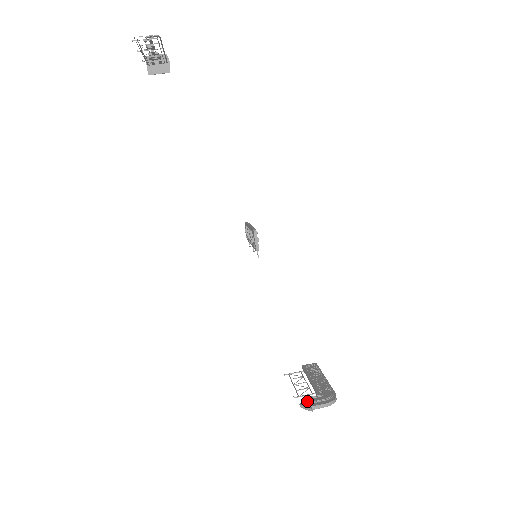
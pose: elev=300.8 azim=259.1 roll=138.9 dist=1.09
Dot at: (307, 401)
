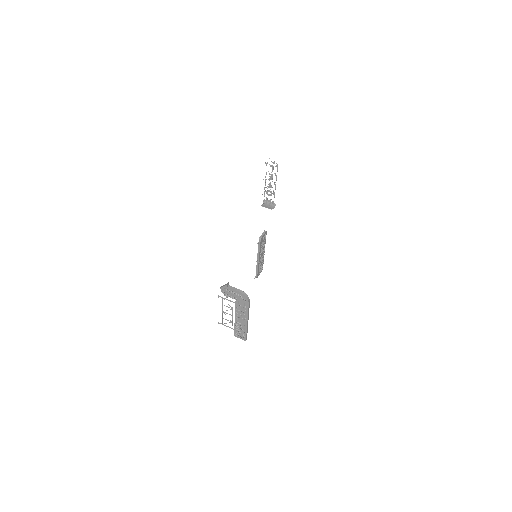
Dot at: (227, 290)
